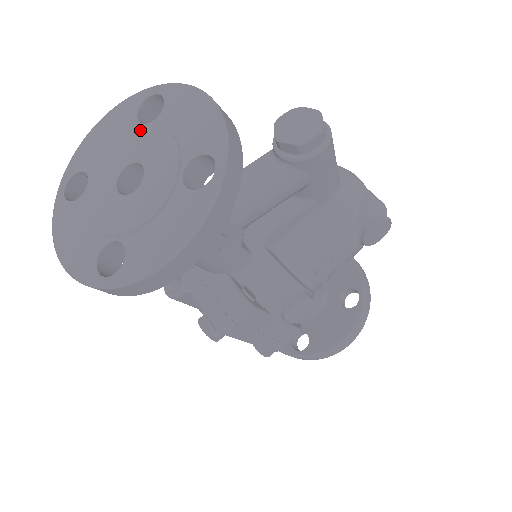
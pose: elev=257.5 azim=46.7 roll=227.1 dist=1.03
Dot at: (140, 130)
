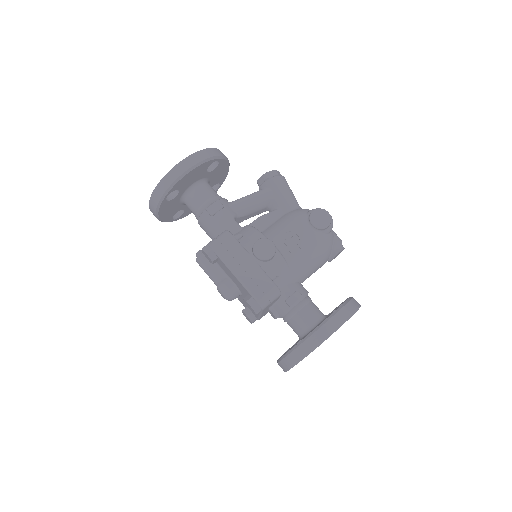
Dot at: occluded
